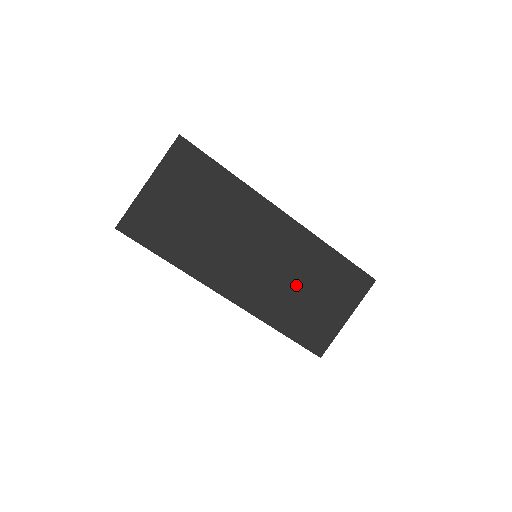
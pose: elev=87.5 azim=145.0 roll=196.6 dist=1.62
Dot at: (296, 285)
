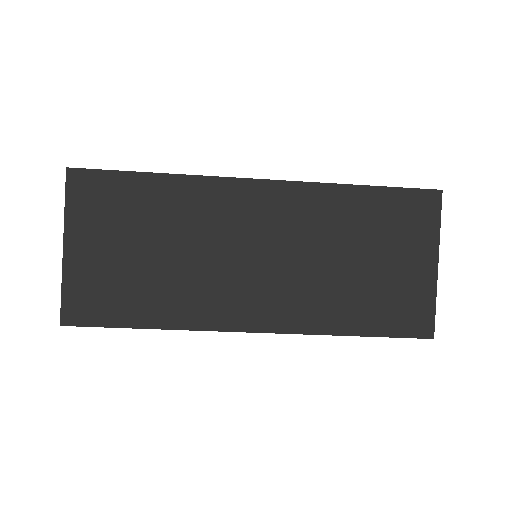
Dot at: (333, 262)
